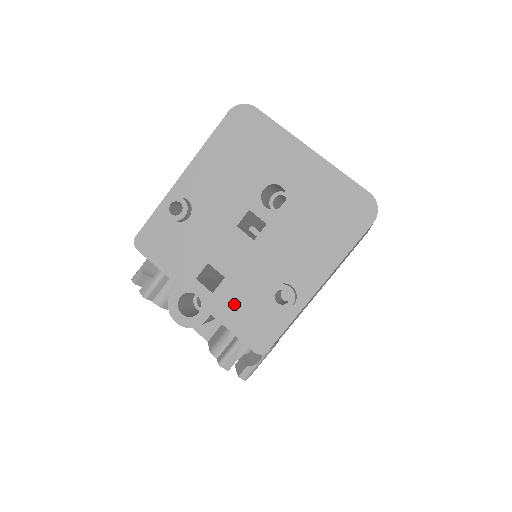
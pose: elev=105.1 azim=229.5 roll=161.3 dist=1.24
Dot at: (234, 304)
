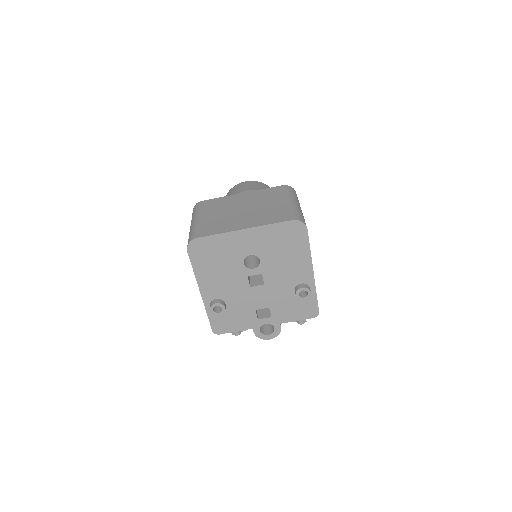
Dot at: (285, 312)
